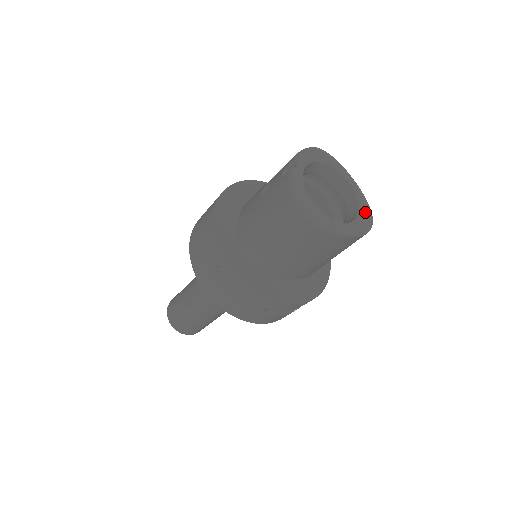
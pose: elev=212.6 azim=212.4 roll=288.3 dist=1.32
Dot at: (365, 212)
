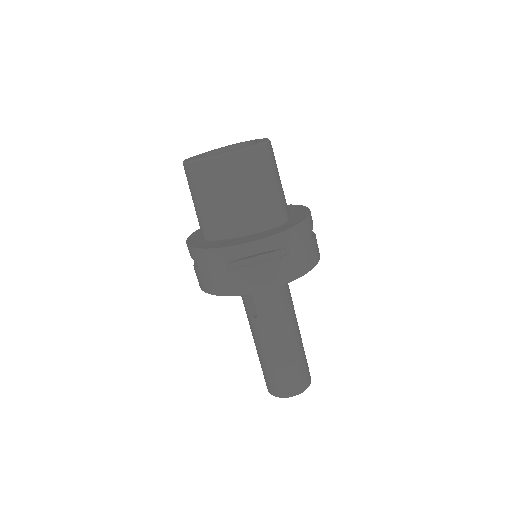
Dot at: (259, 142)
